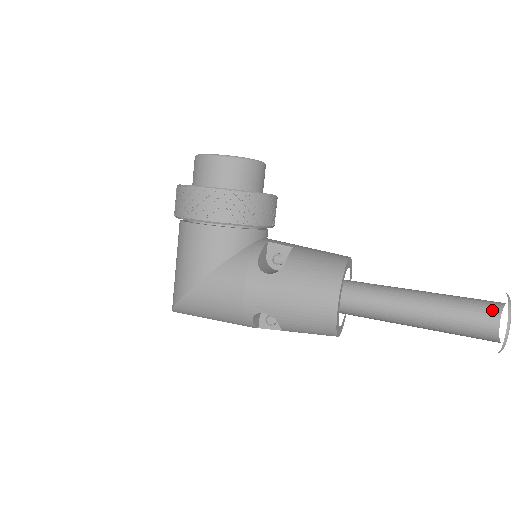
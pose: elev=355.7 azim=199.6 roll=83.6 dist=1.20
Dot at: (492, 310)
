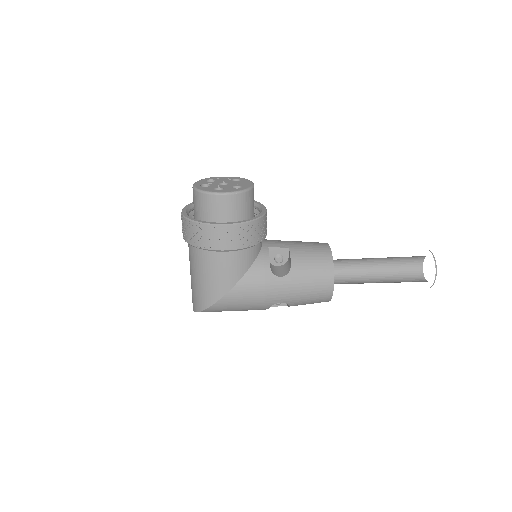
Dot at: (419, 259)
